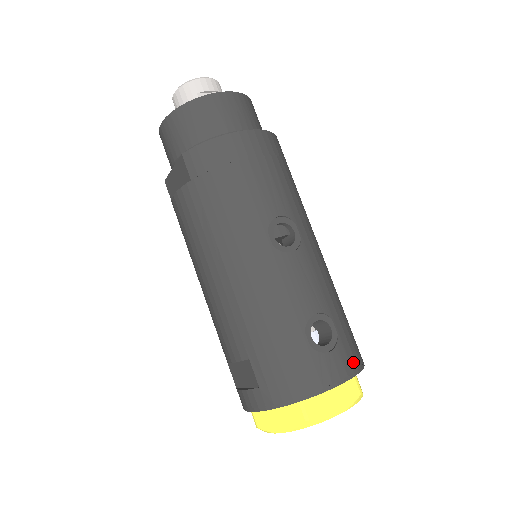
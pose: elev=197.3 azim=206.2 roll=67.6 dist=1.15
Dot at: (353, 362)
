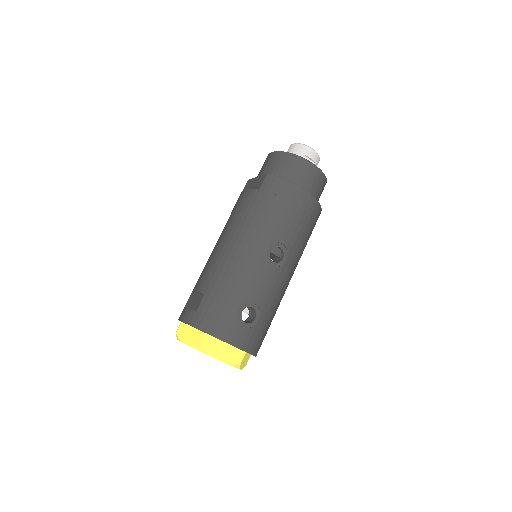
Dot at: (250, 345)
